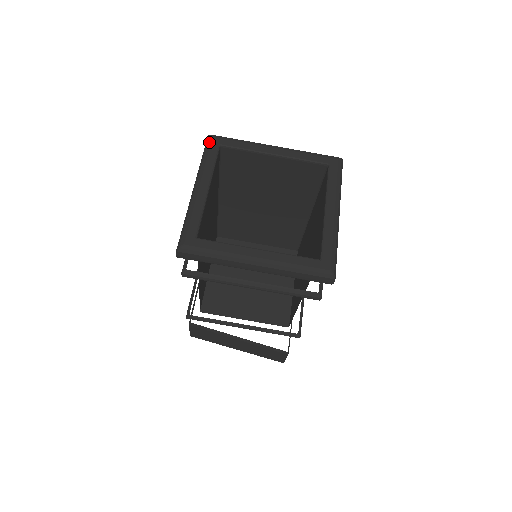
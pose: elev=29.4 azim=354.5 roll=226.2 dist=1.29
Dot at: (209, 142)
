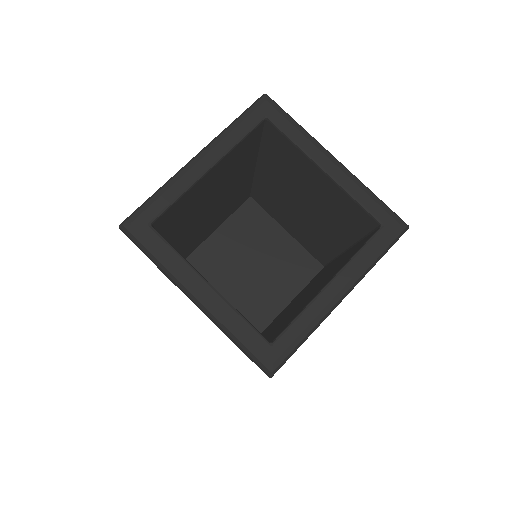
Dot at: (256, 105)
